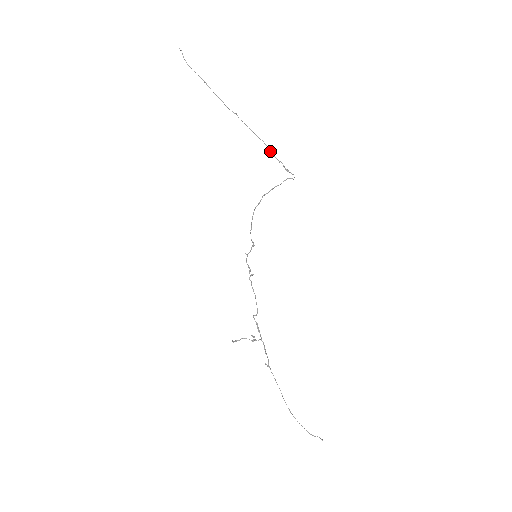
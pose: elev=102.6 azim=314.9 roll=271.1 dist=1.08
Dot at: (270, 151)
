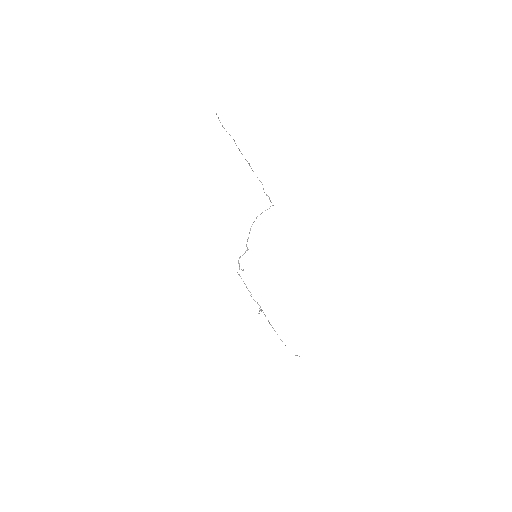
Dot at: (263, 188)
